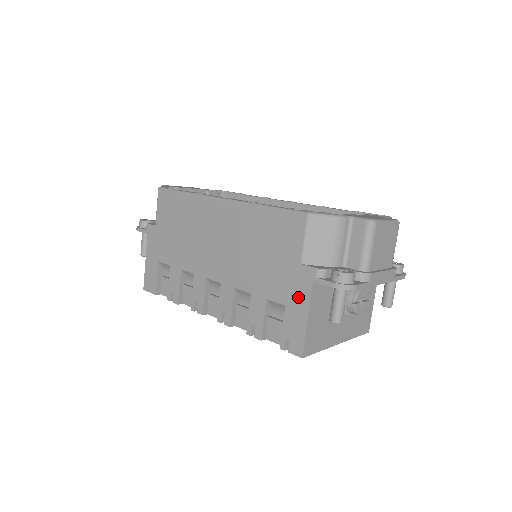
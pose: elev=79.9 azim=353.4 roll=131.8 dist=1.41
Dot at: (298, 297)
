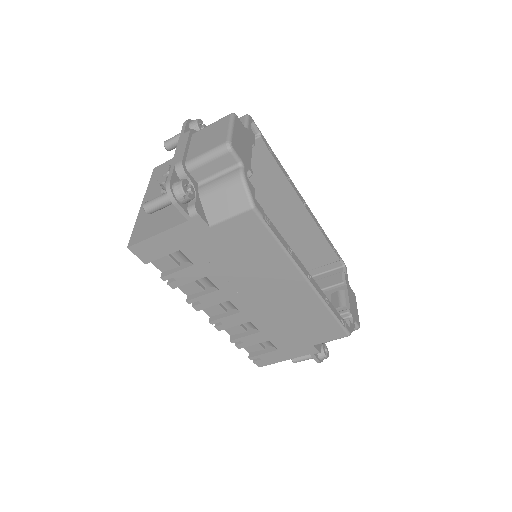
Dot at: (292, 353)
